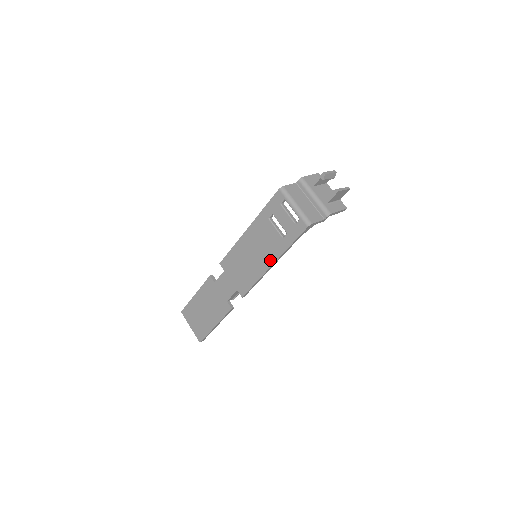
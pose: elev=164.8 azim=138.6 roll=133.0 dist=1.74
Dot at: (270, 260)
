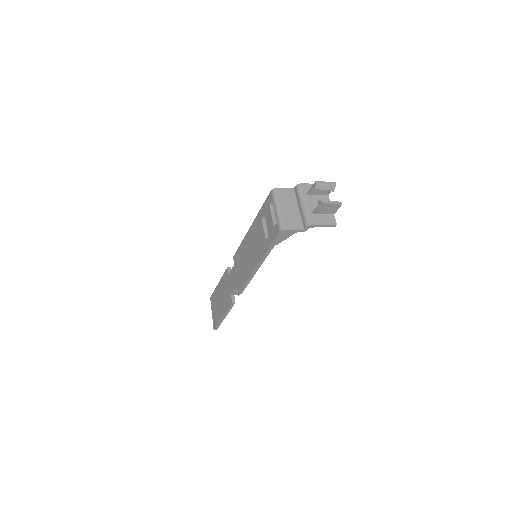
Dot at: (256, 261)
